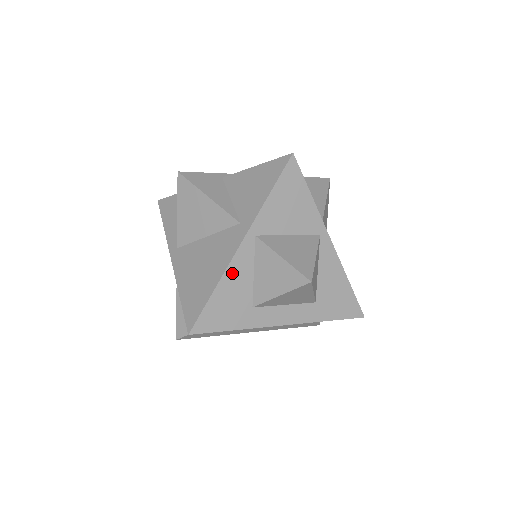
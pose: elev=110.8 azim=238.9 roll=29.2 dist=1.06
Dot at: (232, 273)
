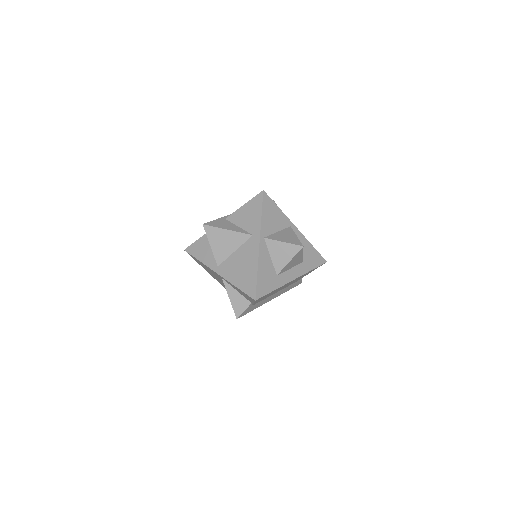
Dot at: (261, 261)
